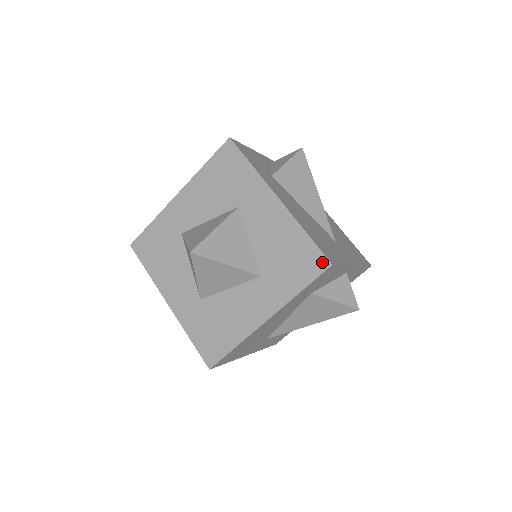
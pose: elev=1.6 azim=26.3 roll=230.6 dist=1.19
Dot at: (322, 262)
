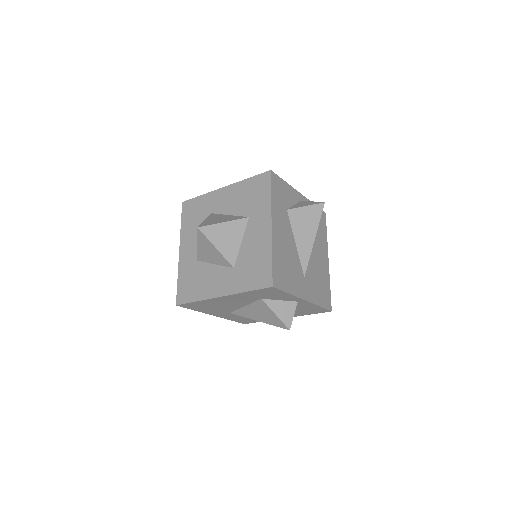
Dot at: (266, 175)
